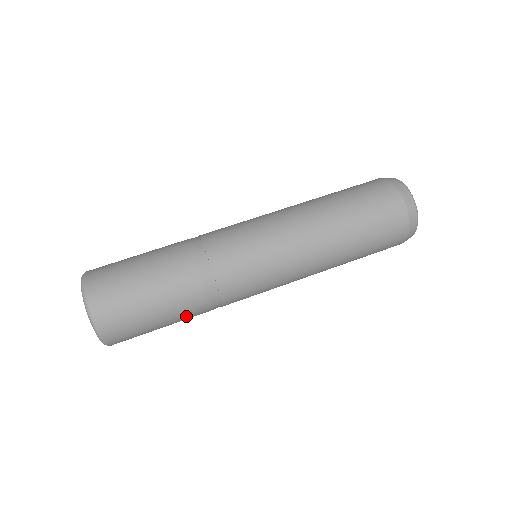
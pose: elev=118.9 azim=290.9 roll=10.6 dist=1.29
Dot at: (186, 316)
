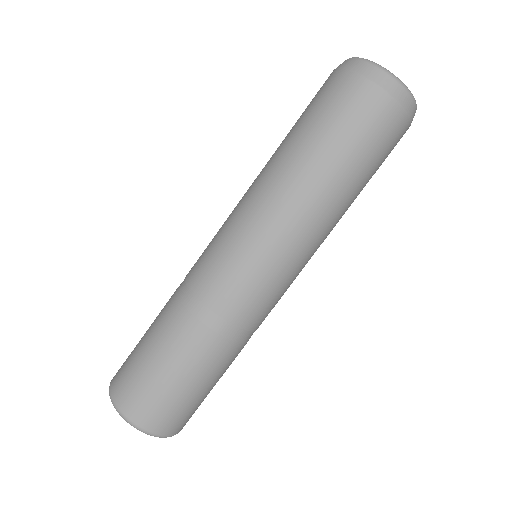
Dot at: occluded
